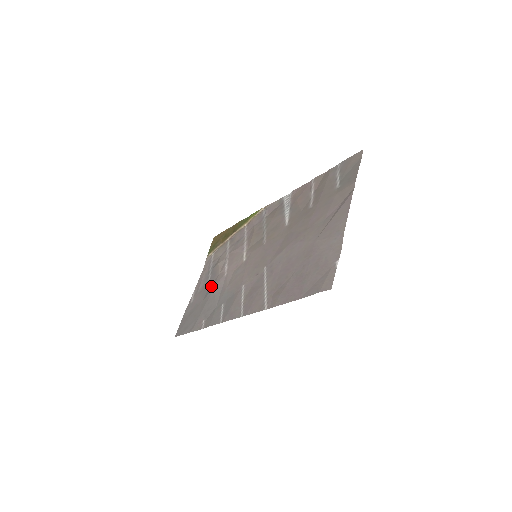
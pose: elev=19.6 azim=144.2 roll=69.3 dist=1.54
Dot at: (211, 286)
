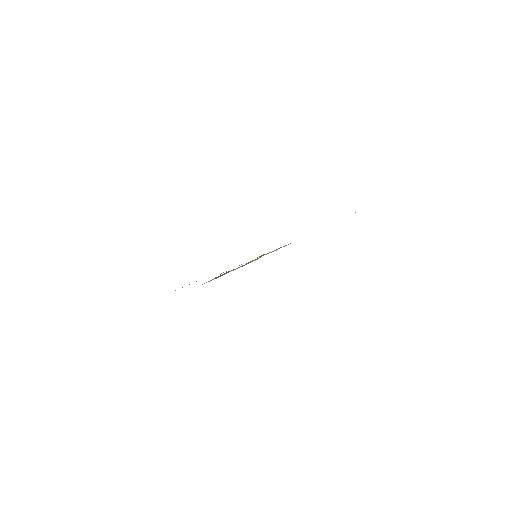
Dot at: occluded
